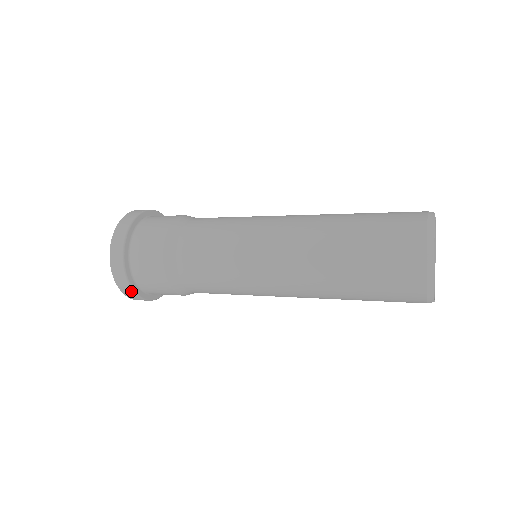
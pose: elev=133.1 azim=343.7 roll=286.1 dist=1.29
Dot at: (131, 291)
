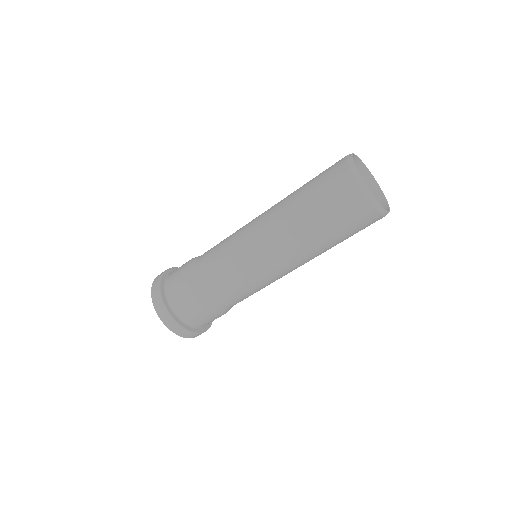
Dot at: (192, 334)
